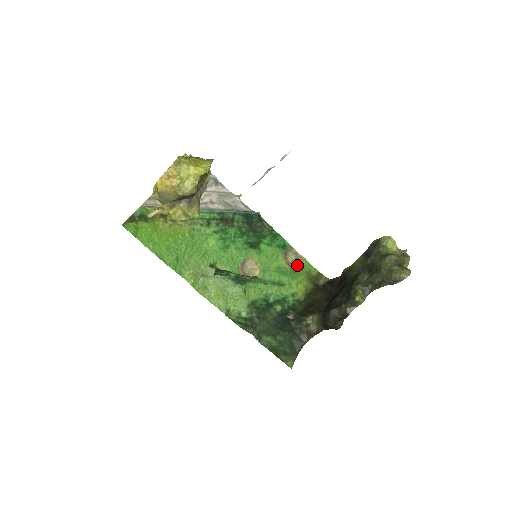
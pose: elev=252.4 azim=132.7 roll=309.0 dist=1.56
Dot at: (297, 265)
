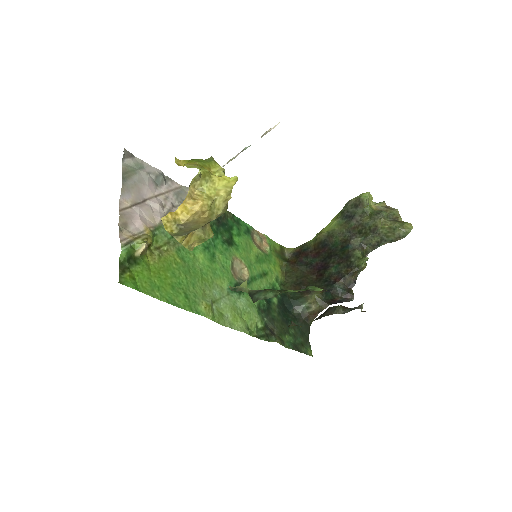
Dot at: (264, 246)
